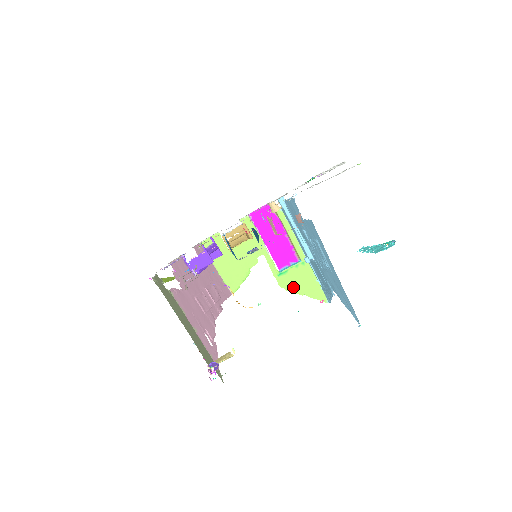
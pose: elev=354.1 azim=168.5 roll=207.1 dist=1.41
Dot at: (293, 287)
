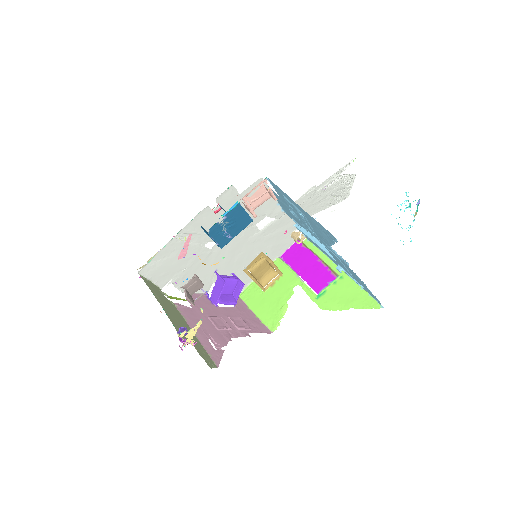
Dot at: (336, 305)
